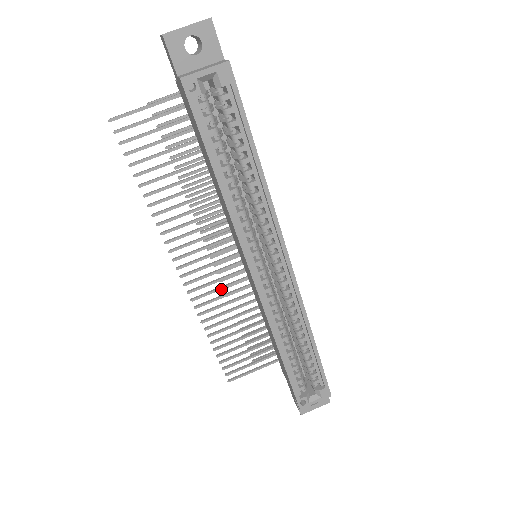
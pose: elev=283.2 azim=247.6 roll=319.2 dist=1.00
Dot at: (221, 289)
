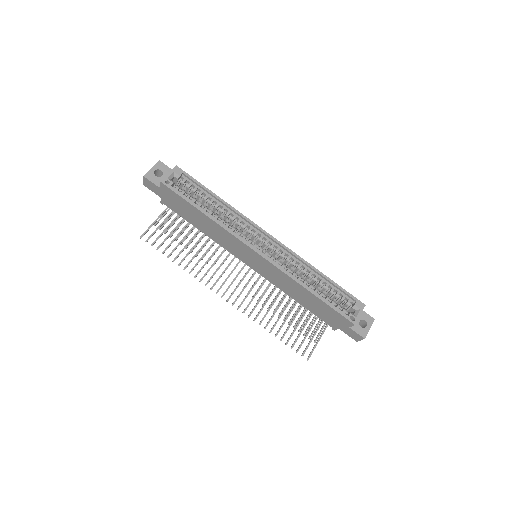
Dot at: occluded
